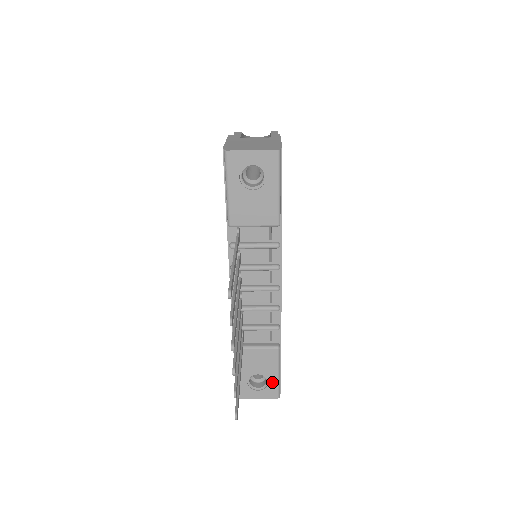
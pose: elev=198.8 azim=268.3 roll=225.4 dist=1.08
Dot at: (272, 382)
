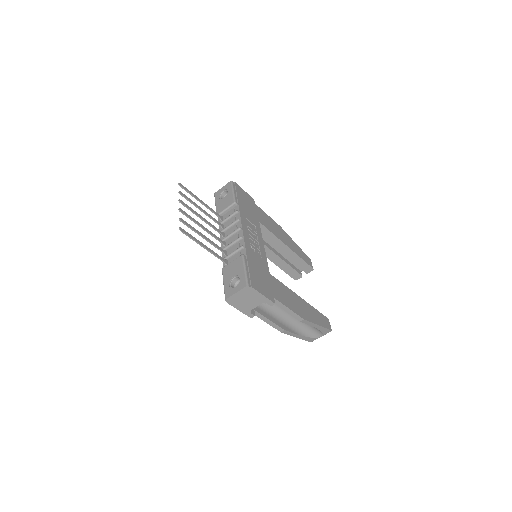
Dot at: (242, 277)
